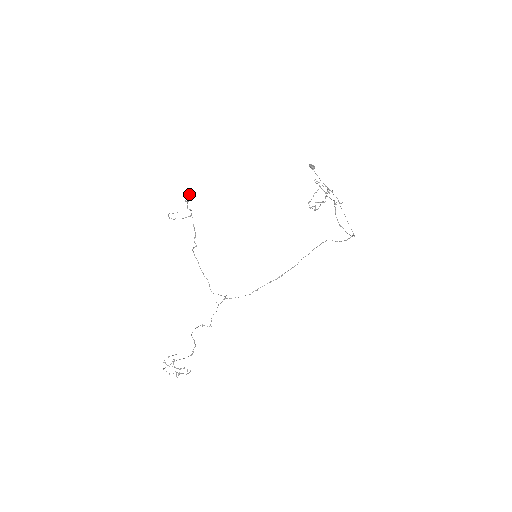
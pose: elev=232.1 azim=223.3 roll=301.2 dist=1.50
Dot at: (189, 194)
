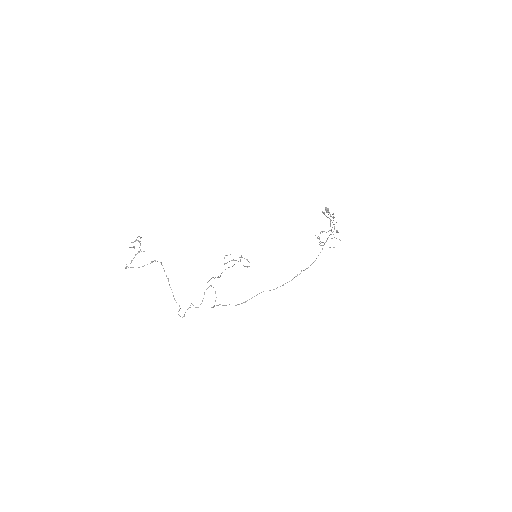
Dot at: occluded
